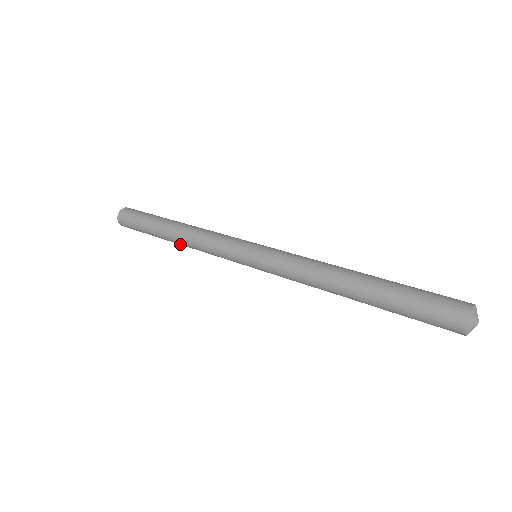
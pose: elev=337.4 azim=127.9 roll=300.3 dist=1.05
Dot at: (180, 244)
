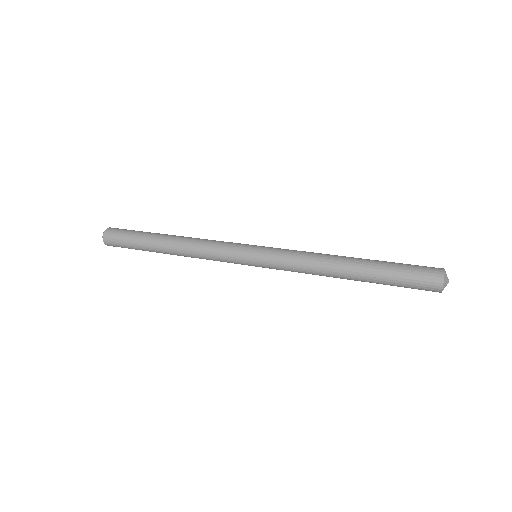
Dot at: (174, 249)
